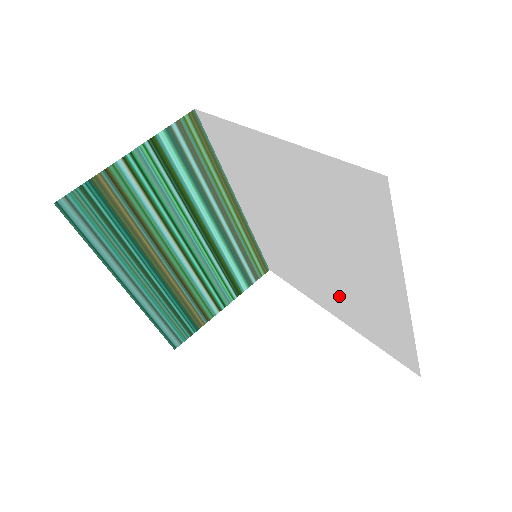
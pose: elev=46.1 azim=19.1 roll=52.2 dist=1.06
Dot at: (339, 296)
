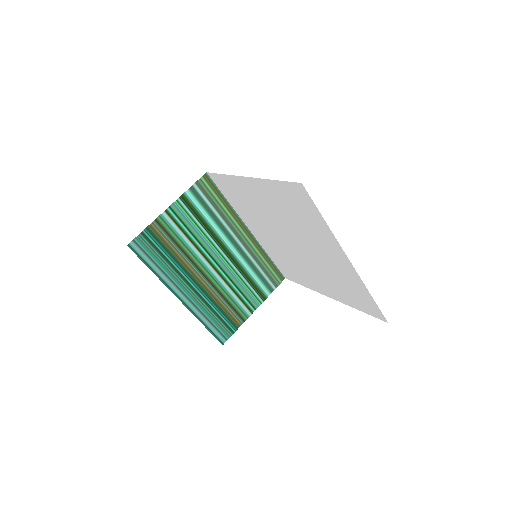
Dot at: (324, 278)
